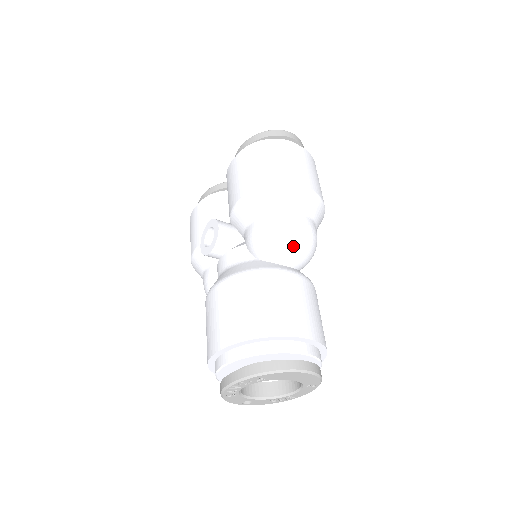
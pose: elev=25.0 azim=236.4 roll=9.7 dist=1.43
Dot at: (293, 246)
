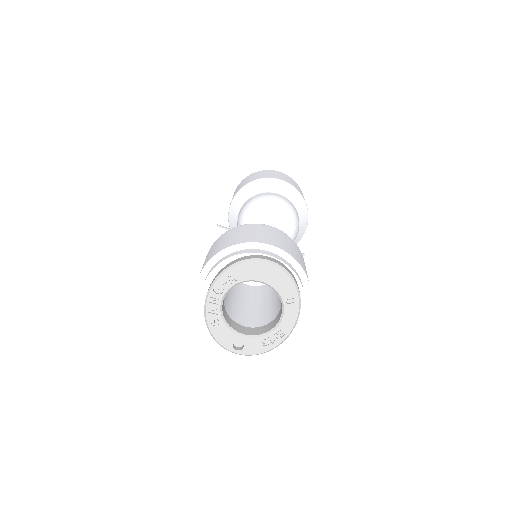
Dot at: (269, 208)
